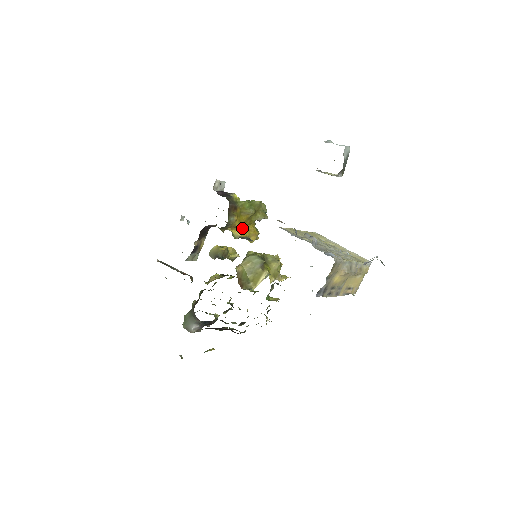
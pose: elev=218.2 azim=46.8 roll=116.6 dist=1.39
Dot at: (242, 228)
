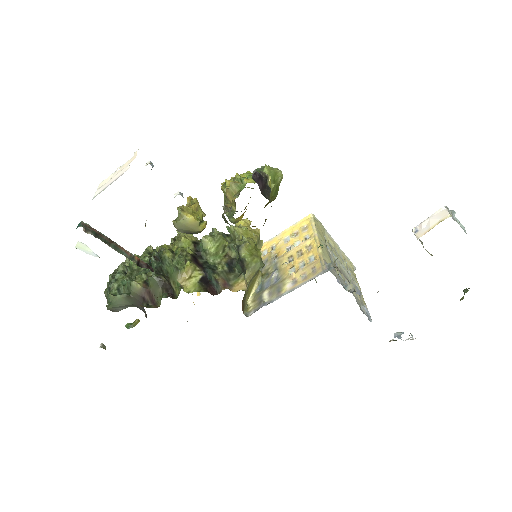
Dot at: occluded
